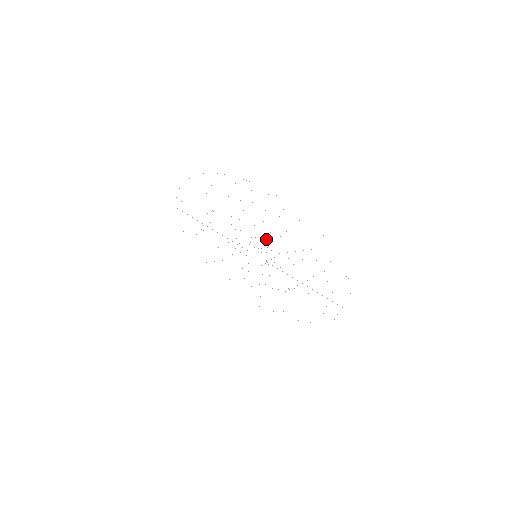
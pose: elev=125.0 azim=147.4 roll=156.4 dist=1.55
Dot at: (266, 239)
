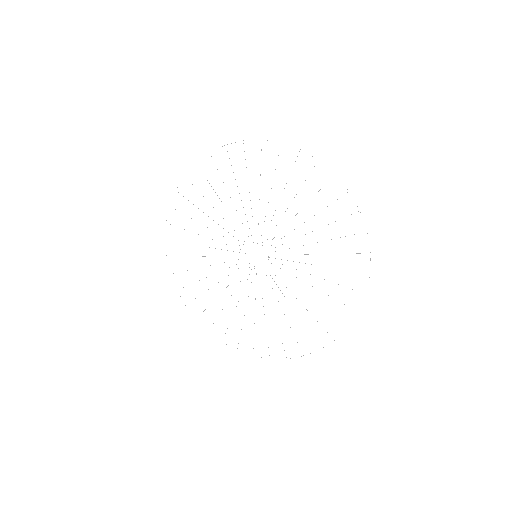
Dot at: occluded
